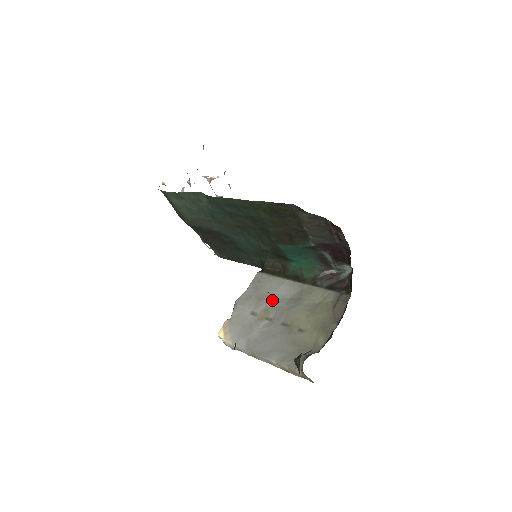
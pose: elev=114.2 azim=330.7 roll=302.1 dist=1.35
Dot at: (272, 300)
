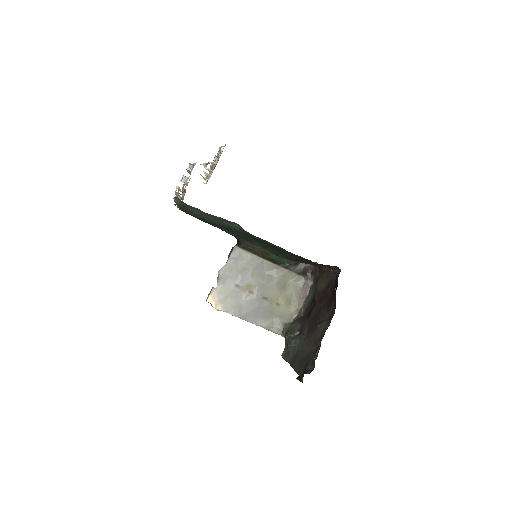
Dot at: (252, 276)
